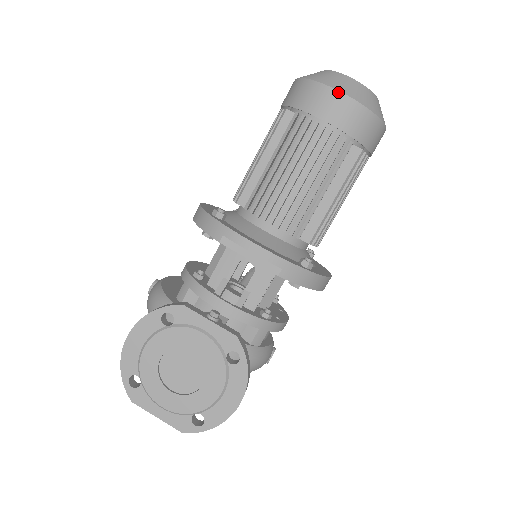
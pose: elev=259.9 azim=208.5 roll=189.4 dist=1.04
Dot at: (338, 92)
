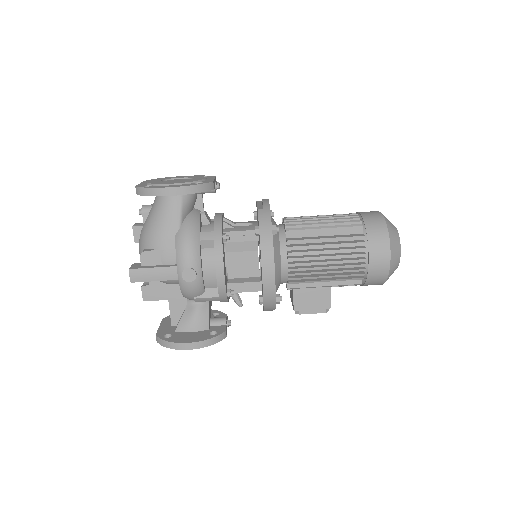
Dot at: (378, 211)
